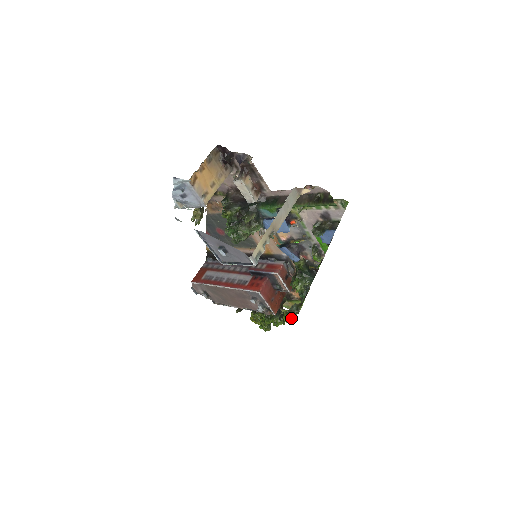
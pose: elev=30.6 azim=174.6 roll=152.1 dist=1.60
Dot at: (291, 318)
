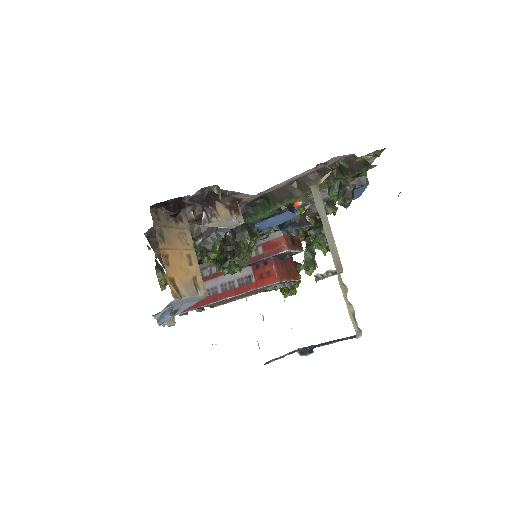
Dot at: occluded
